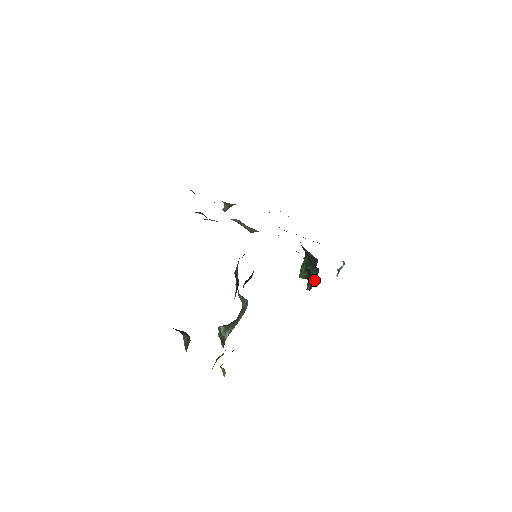
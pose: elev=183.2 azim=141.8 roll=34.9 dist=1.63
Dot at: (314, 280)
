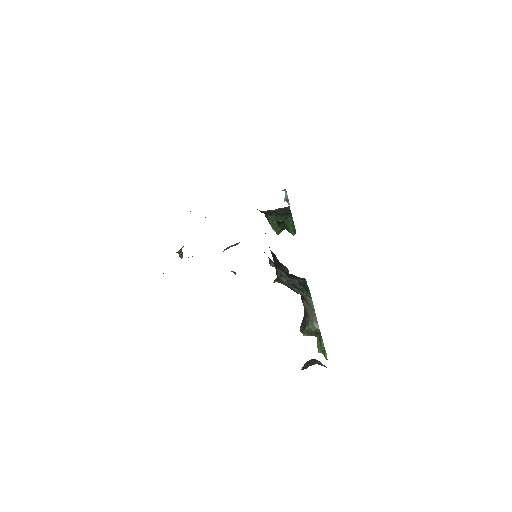
Dot at: (293, 224)
